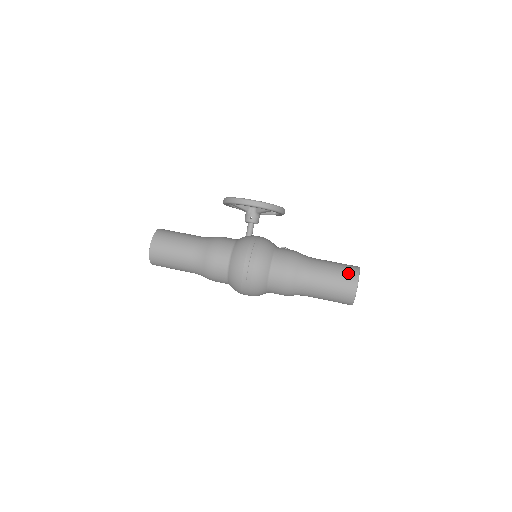
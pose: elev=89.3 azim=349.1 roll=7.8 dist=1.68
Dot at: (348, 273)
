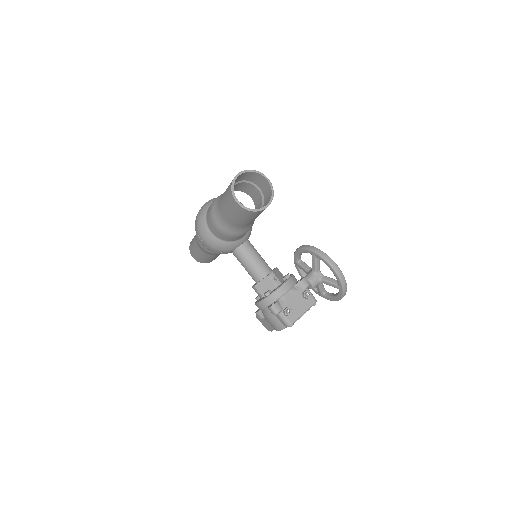
Dot at: (247, 174)
